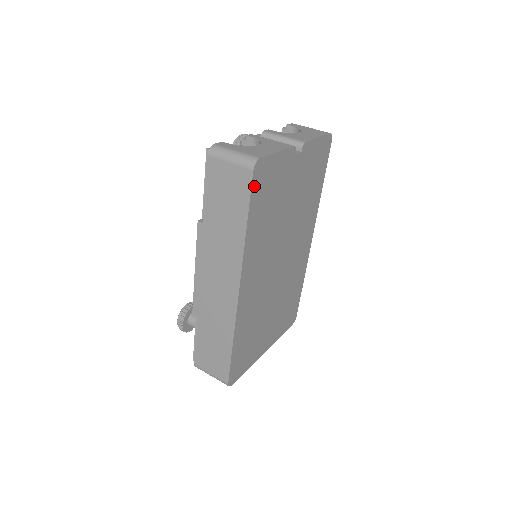
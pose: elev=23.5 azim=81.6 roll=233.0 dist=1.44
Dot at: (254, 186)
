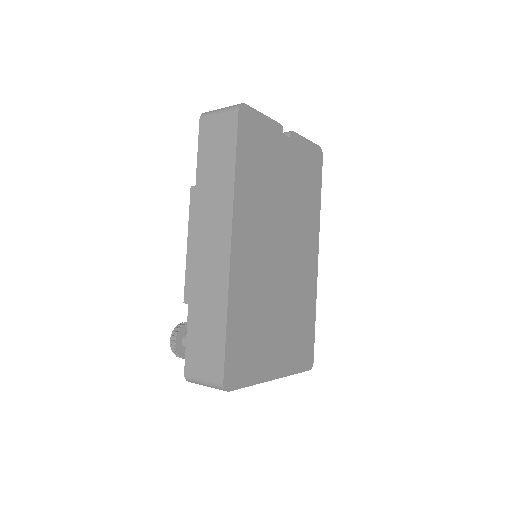
Dot at: (241, 128)
